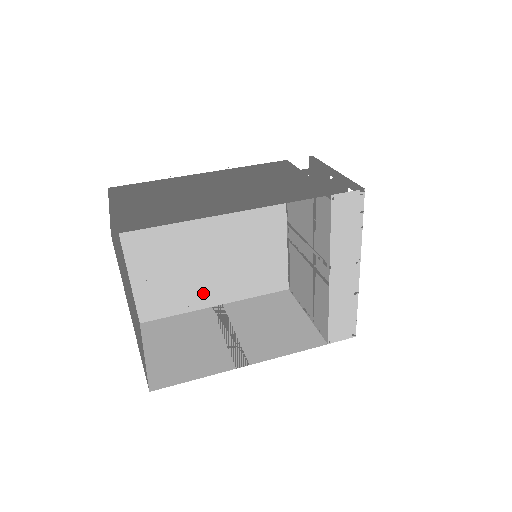
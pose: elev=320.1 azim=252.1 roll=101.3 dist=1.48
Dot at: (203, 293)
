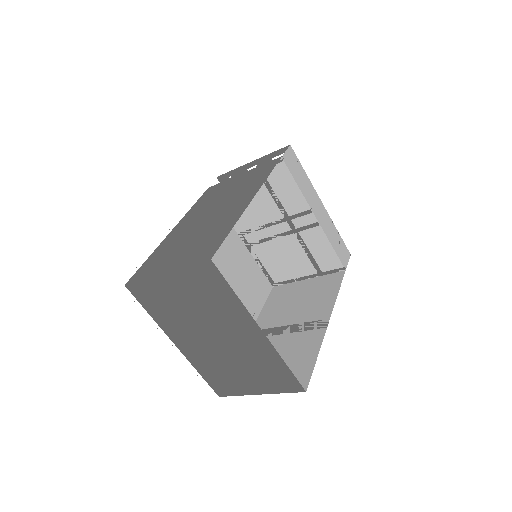
Dot at: occluded
